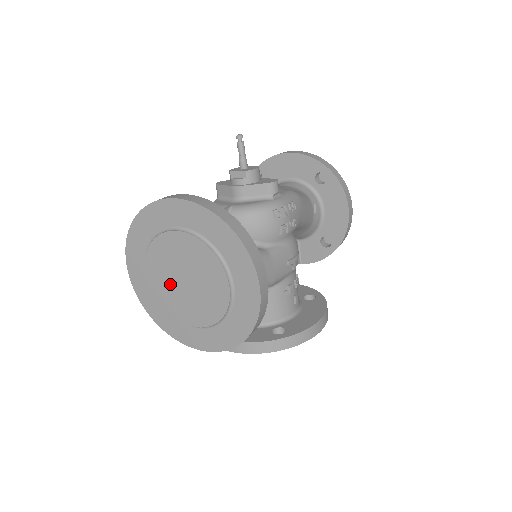
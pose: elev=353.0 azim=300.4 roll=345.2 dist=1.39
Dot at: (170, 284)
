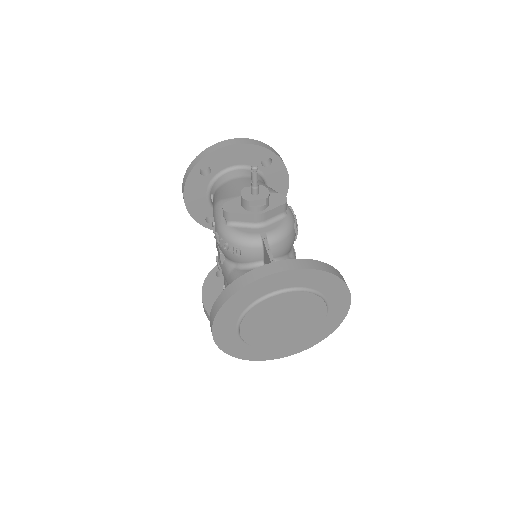
Dot at: (266, 329)
